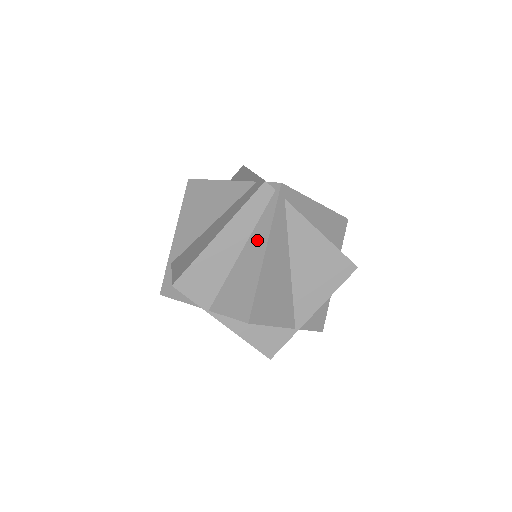
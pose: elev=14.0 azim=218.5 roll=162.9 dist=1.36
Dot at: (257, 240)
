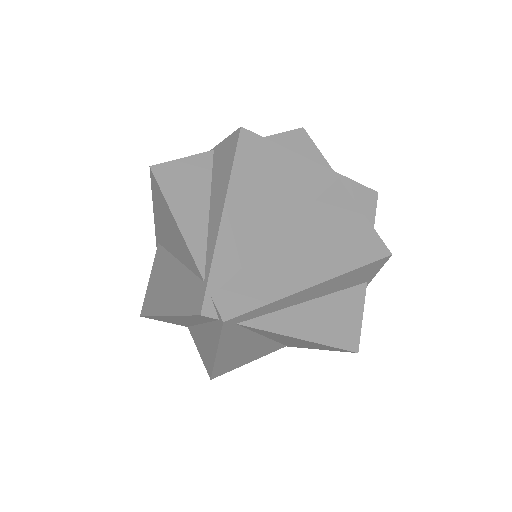
Dot at: (209, 336)
